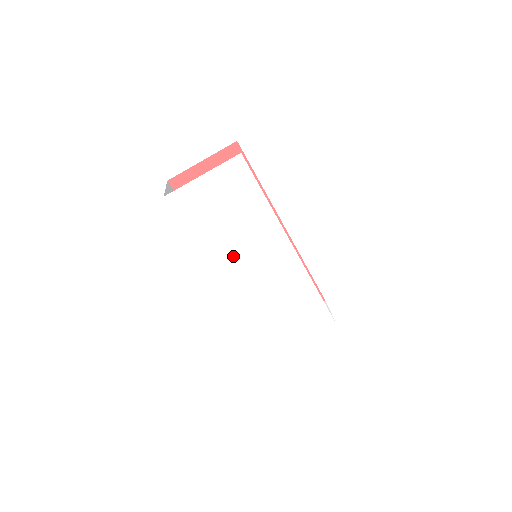
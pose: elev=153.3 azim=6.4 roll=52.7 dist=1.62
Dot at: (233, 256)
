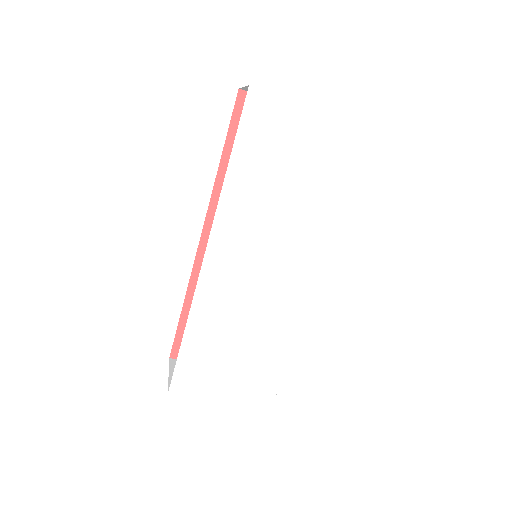
Dot at: (249, 229)
